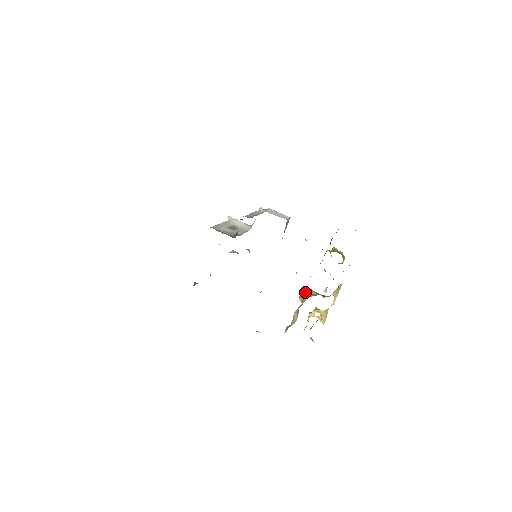
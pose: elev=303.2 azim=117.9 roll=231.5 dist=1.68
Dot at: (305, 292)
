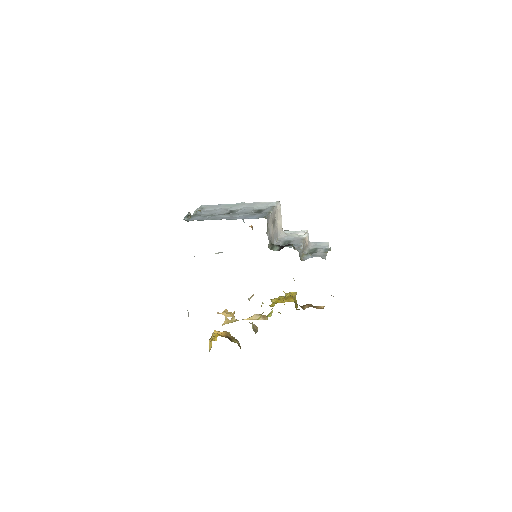
Dot at: occluded
